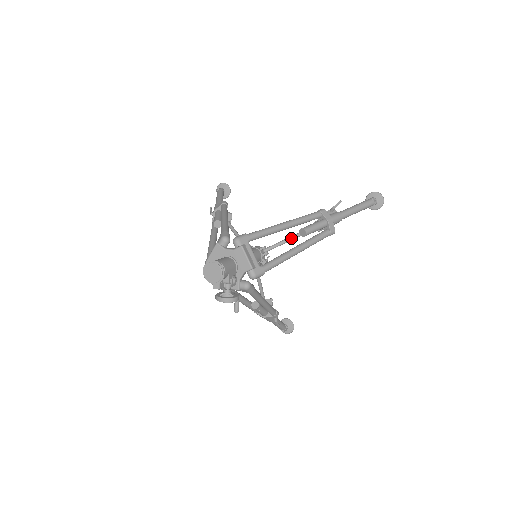
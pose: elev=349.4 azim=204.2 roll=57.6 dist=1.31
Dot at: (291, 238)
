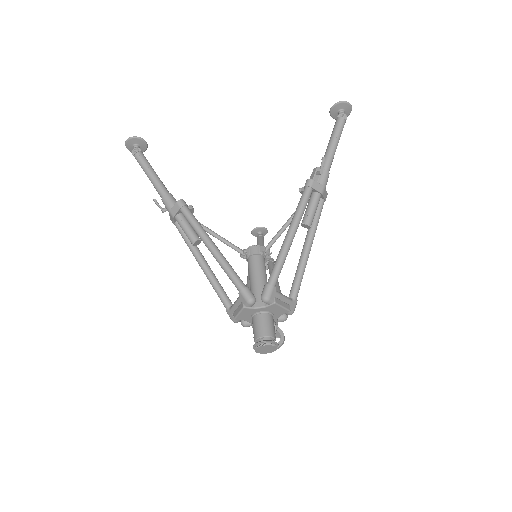
Dot at: (287, 226)
